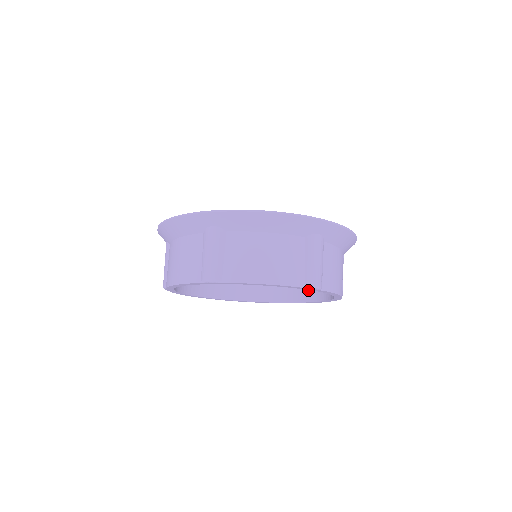
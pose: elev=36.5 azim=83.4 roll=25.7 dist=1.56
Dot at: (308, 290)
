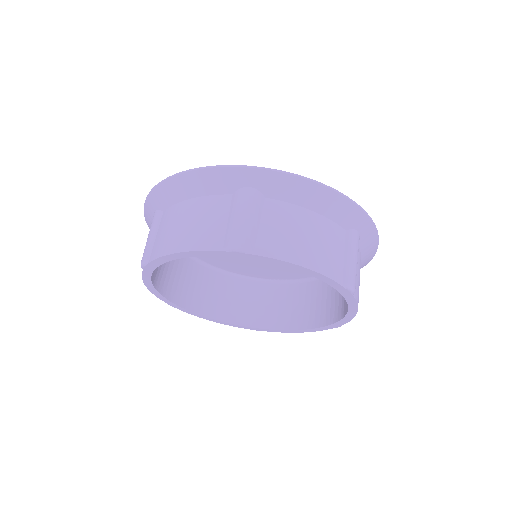
Dot at: (291, 316)
